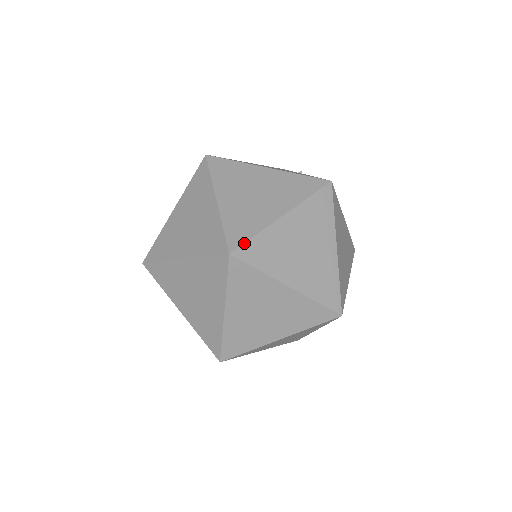
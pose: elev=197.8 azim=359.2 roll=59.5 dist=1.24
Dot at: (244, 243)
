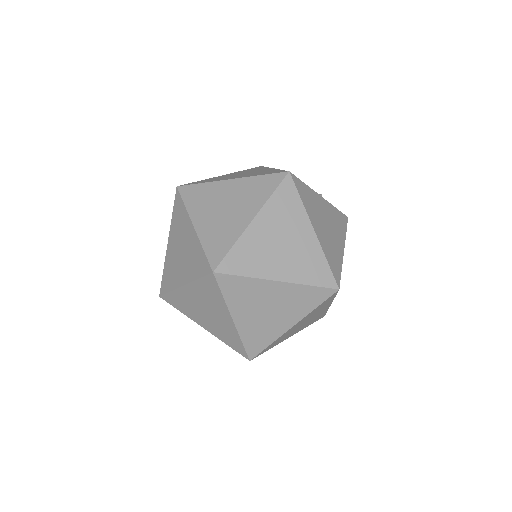
Dot at: (190, 184)
